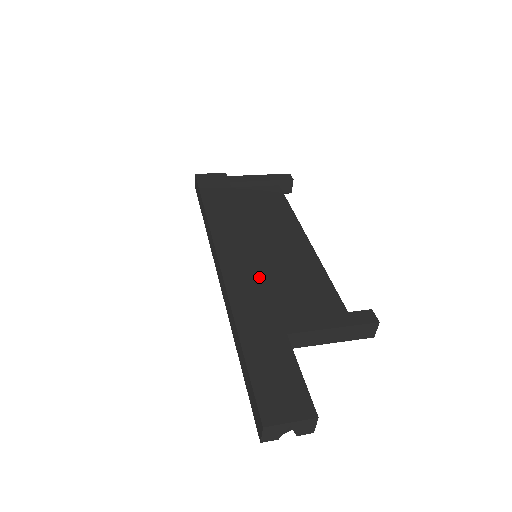
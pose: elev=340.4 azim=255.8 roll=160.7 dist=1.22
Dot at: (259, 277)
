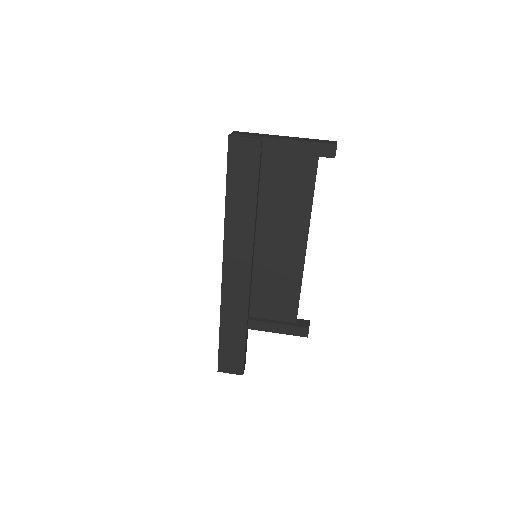
Dot at: (245, 290)
